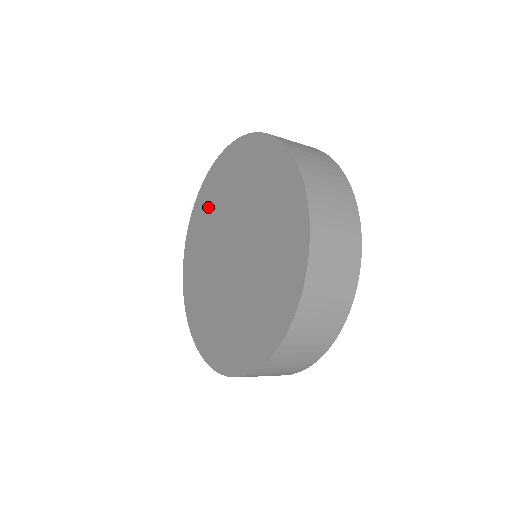
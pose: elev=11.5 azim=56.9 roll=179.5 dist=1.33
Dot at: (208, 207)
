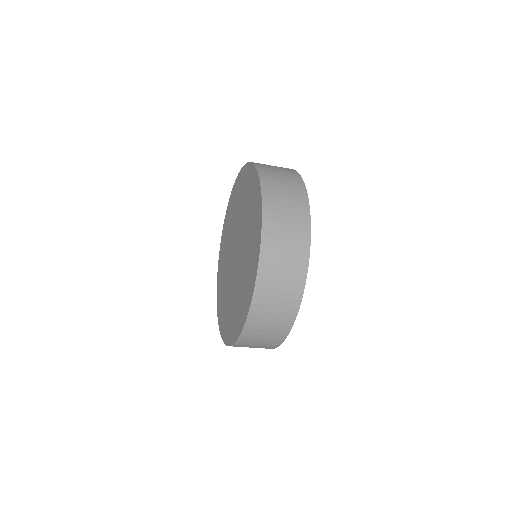
Dot at: (226, 237)
